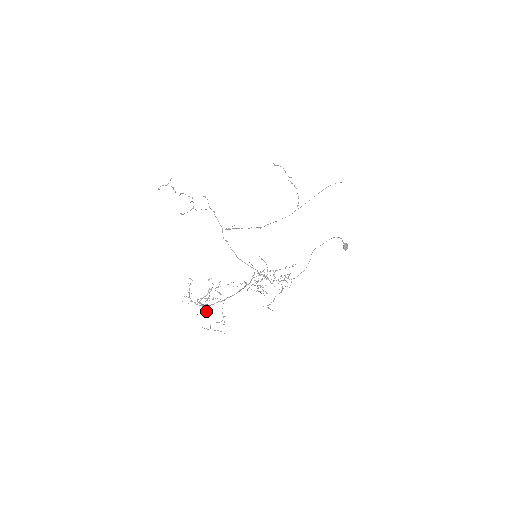
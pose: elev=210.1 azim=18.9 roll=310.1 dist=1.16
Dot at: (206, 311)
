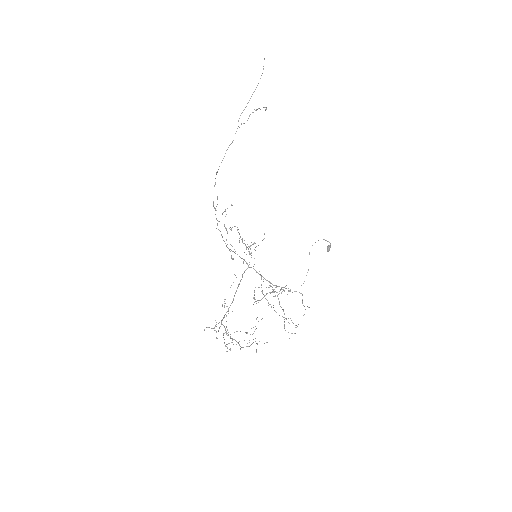
Dot at: (232, 340)
